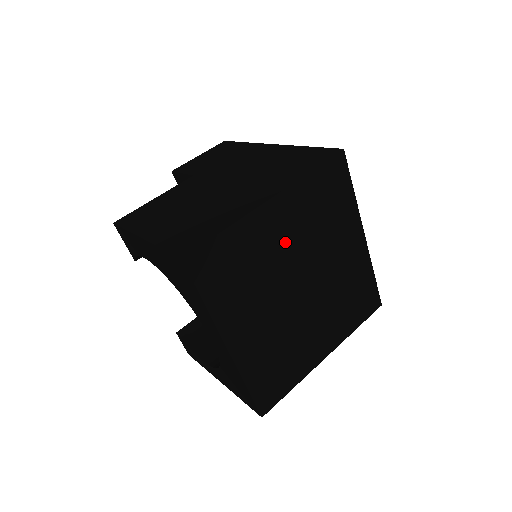
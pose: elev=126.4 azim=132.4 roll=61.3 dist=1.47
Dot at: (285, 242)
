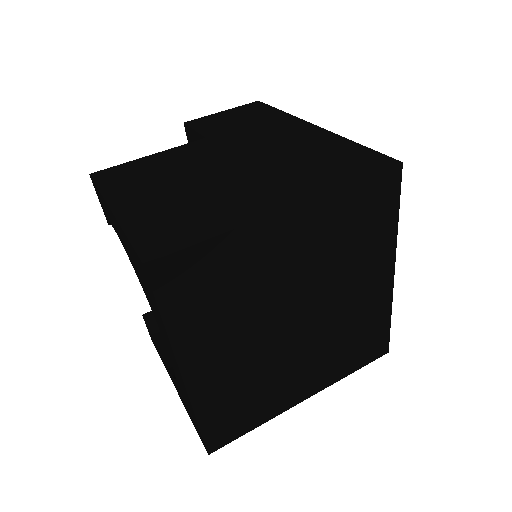
Dot at: (291, 265)
